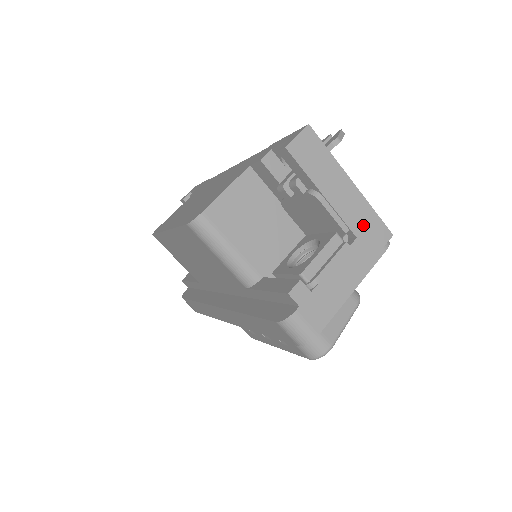
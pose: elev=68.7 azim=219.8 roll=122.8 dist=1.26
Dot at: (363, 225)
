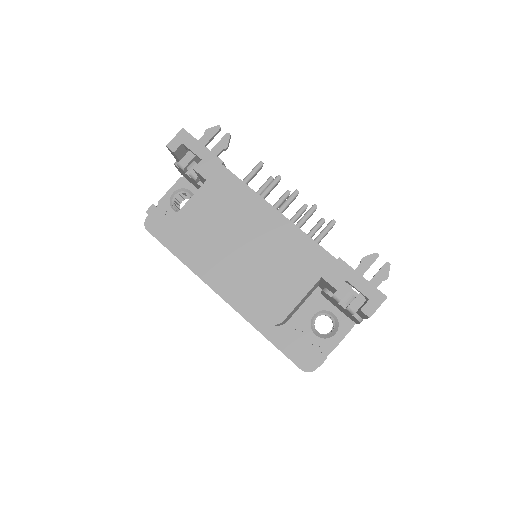
Dot at: occluded
